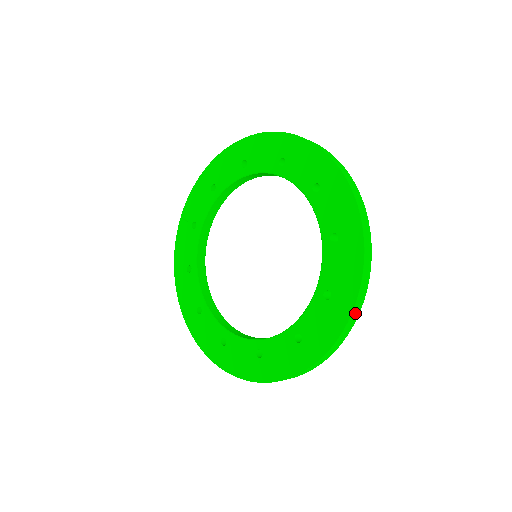
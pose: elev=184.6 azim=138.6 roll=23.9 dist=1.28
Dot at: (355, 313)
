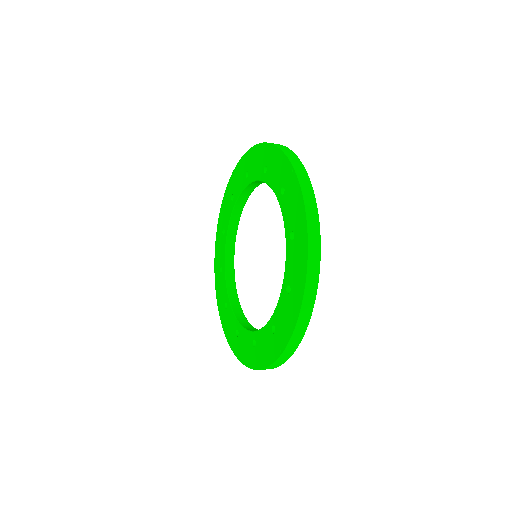
Dot at: (285, 356)
